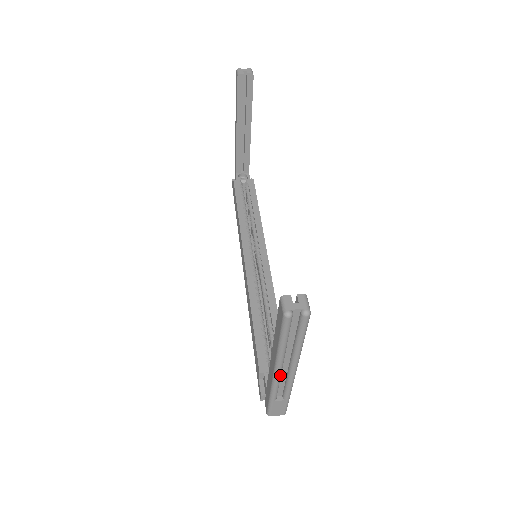
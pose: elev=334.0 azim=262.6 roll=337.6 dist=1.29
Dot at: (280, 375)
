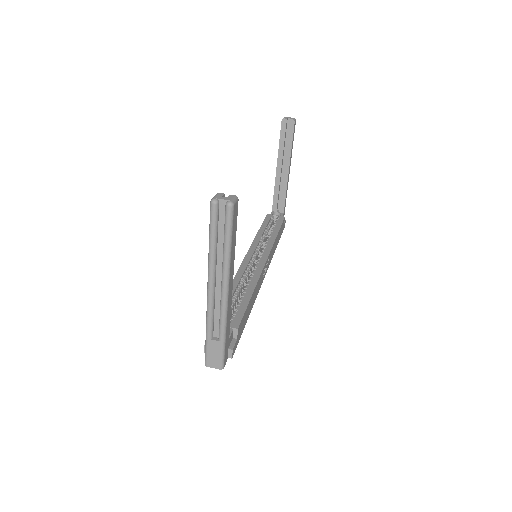
Dot at: (213, 295)
